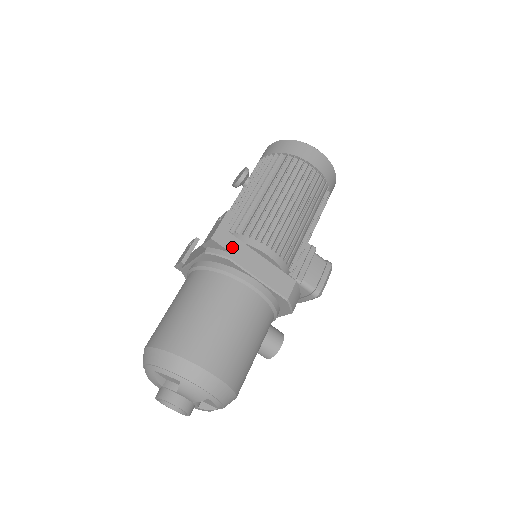
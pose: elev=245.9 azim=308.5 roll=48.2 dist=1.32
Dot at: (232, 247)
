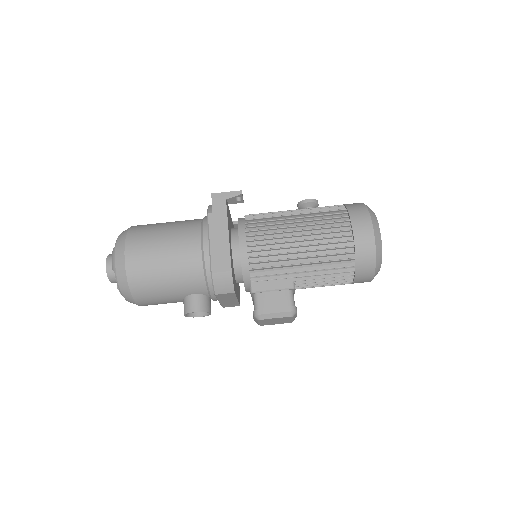
Dot at: (217, 210)
